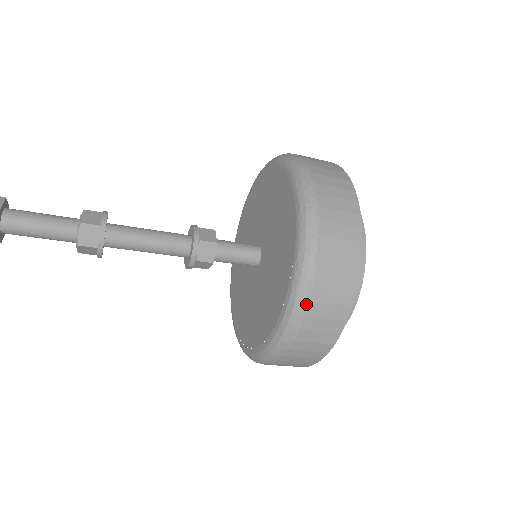
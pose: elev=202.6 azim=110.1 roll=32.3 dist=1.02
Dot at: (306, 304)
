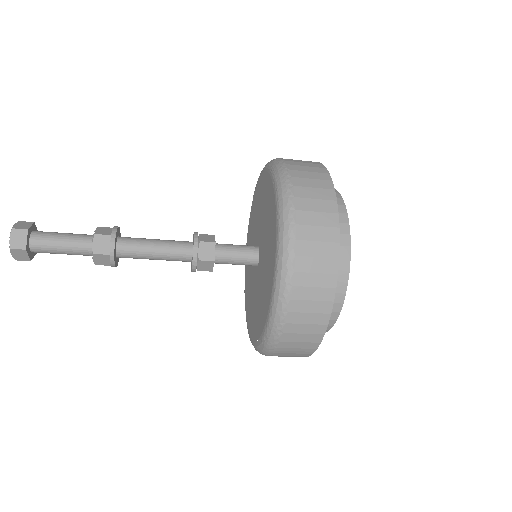
Dot at: (272, 353)
